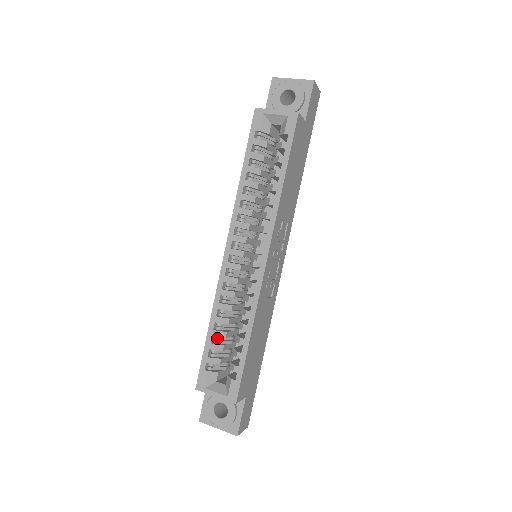
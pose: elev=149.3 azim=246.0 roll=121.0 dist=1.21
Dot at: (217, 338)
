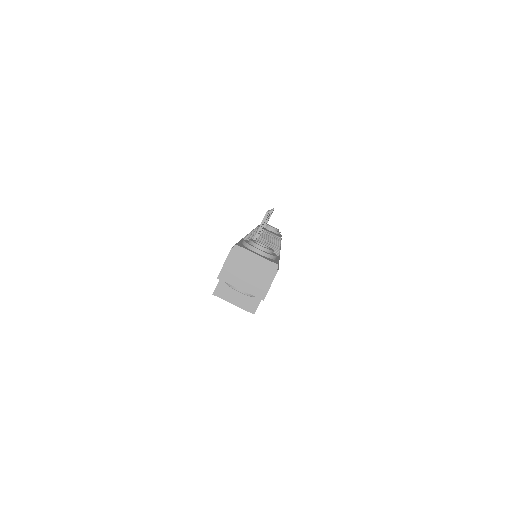
Dot at: occluded
